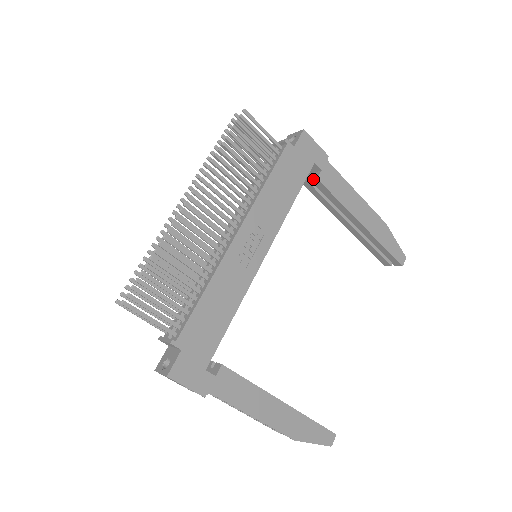
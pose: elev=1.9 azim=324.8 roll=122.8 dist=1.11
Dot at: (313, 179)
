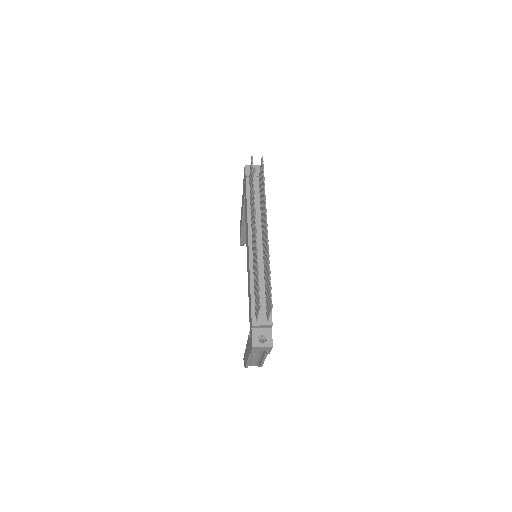
Dot at: occluded
